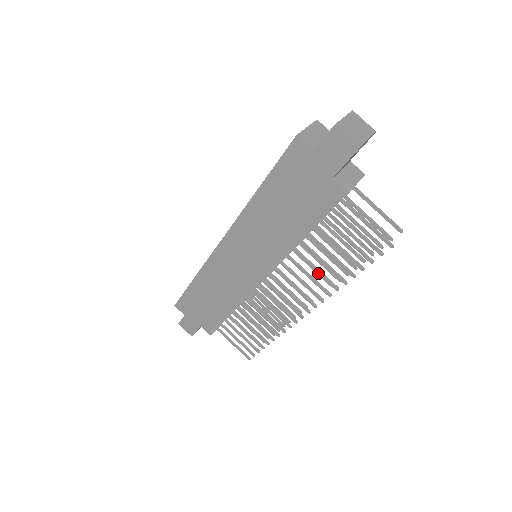
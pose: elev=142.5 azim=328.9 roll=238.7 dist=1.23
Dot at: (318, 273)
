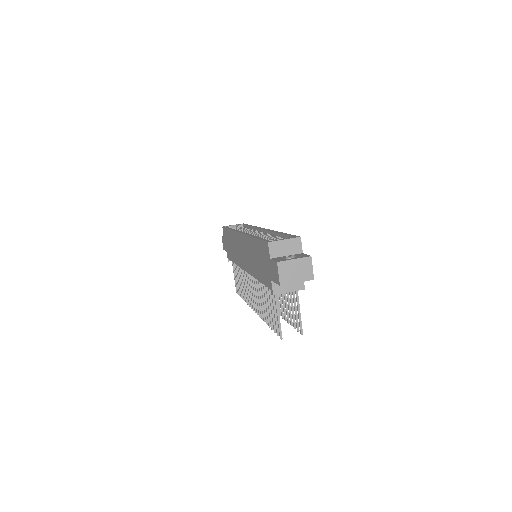
Dot at: (261, 304)
